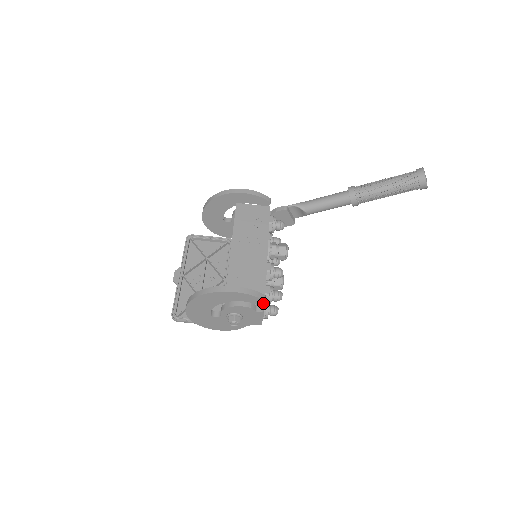
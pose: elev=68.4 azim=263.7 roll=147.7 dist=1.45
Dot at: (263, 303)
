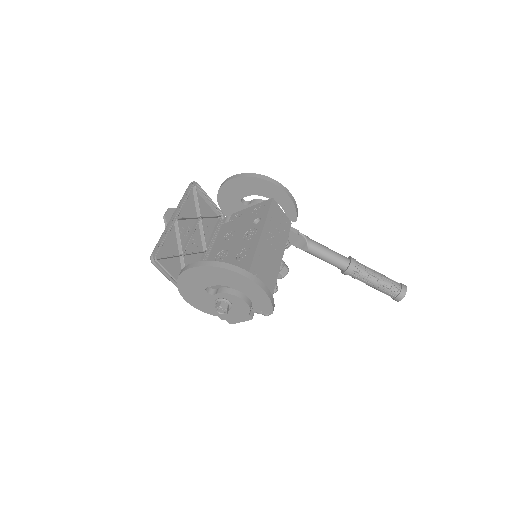
Dot at: (259, 311)
